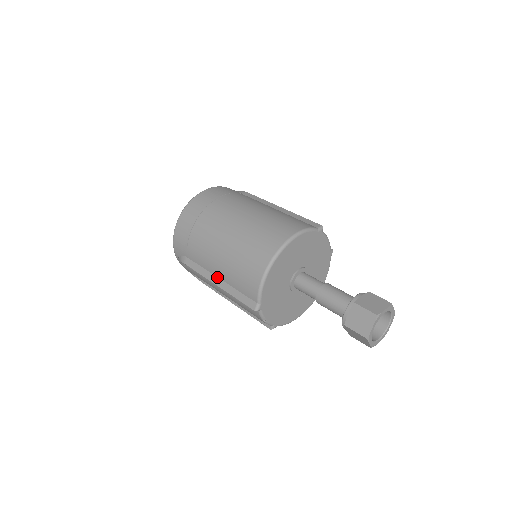
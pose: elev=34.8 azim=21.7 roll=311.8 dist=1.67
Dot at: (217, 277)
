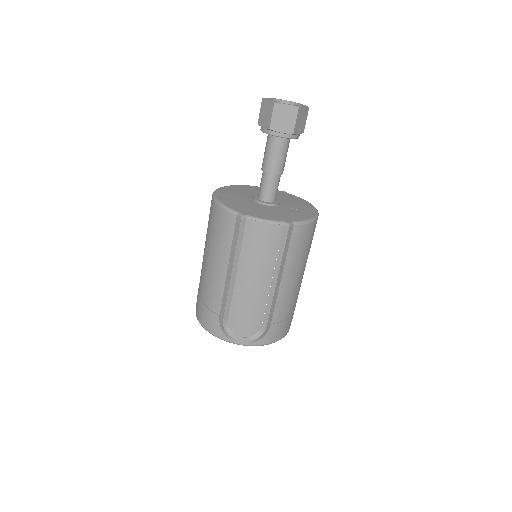
Dot at: (227, 271)
